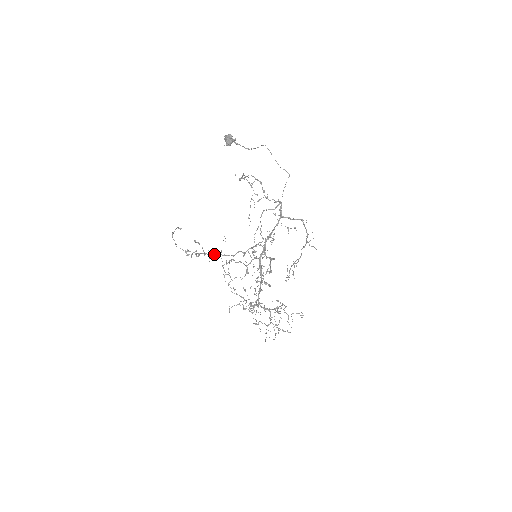
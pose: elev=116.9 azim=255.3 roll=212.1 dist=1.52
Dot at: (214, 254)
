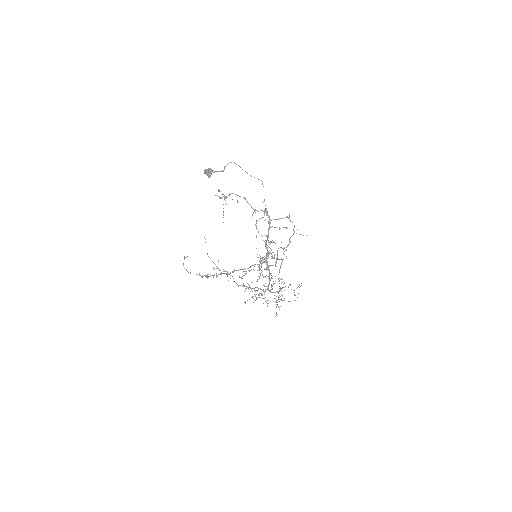
Dot at: occluded
